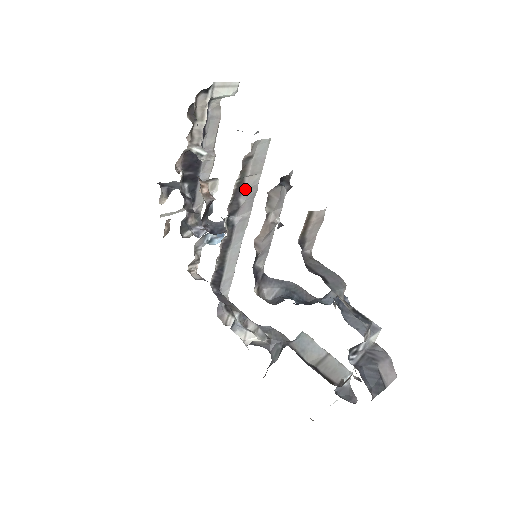
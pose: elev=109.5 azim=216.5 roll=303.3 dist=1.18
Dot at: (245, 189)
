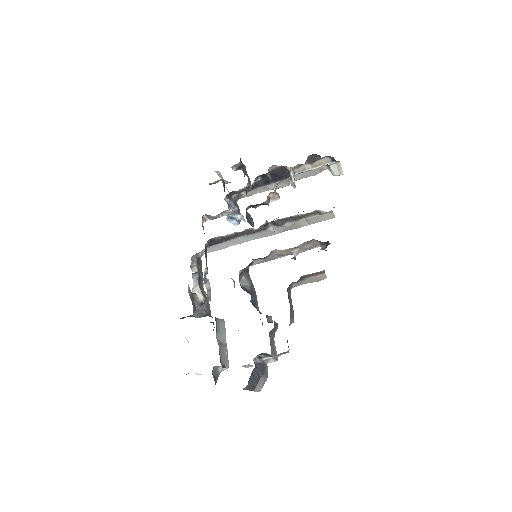
Dot at: (296, 222)
